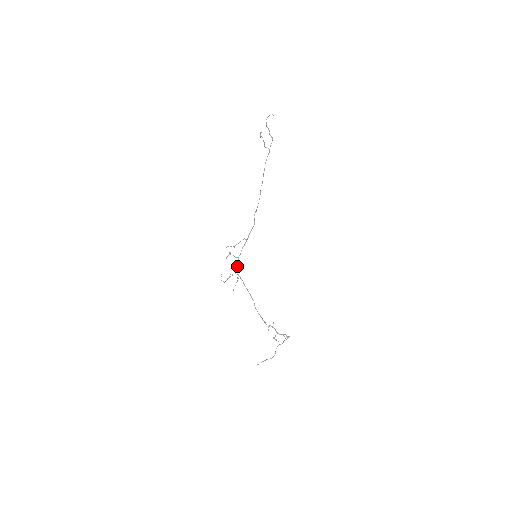
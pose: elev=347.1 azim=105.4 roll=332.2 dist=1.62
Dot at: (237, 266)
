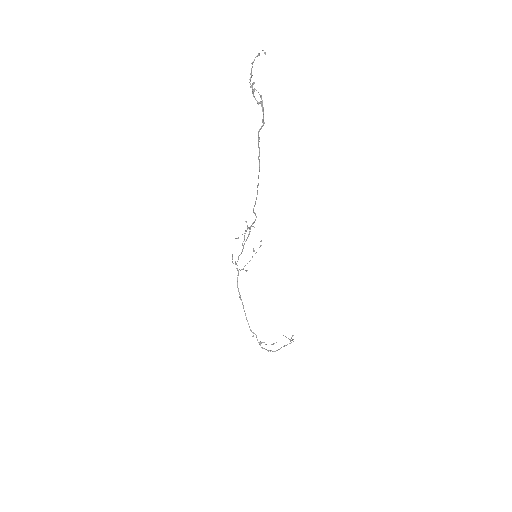
Dot at: (238, 257)
